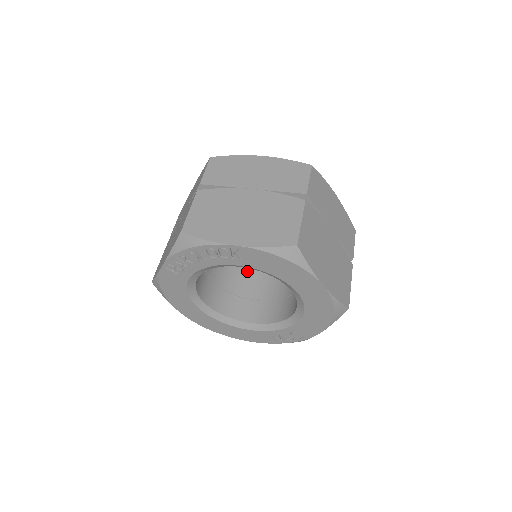
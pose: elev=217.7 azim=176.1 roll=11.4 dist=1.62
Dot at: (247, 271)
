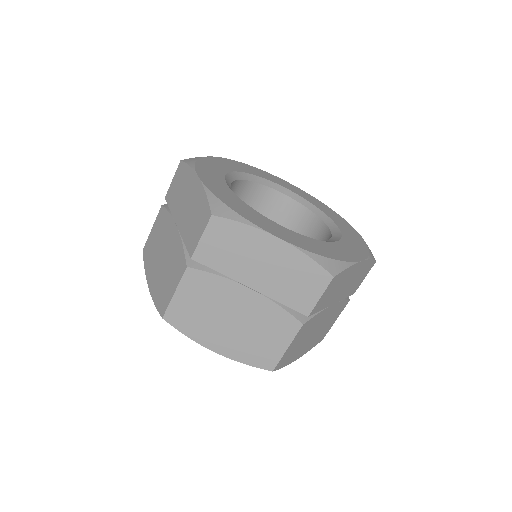
Dot at: occluded
